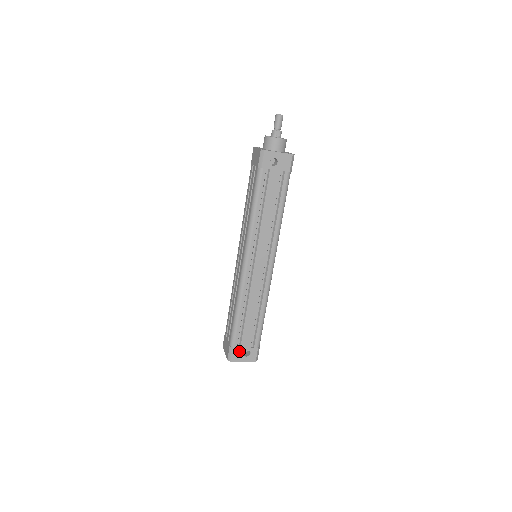
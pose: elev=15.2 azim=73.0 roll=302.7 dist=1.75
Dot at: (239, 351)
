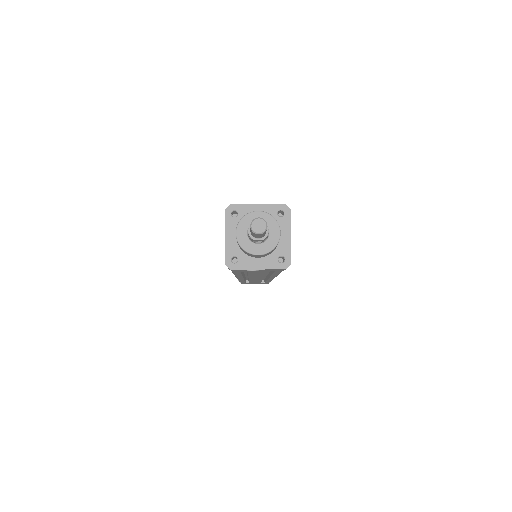
Dot at: occluded
